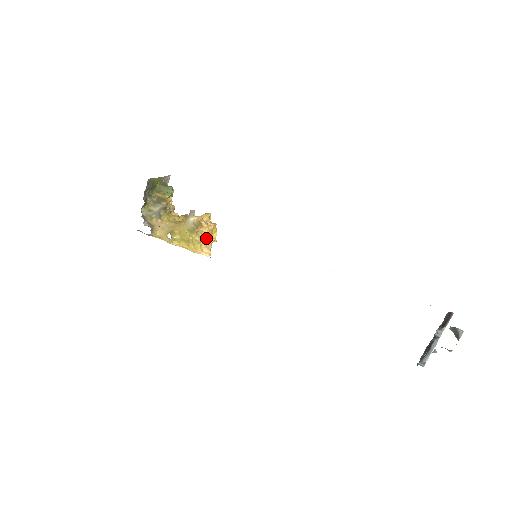
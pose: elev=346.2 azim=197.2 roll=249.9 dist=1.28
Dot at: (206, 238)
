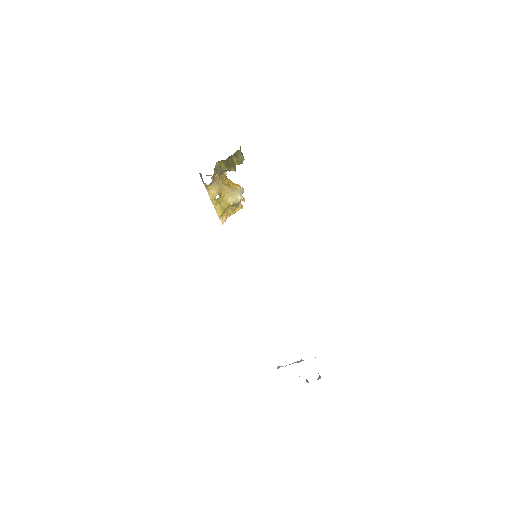
Dot at: (233, 213)
